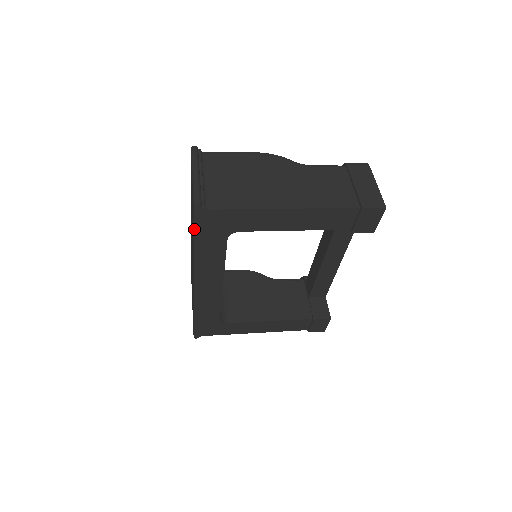
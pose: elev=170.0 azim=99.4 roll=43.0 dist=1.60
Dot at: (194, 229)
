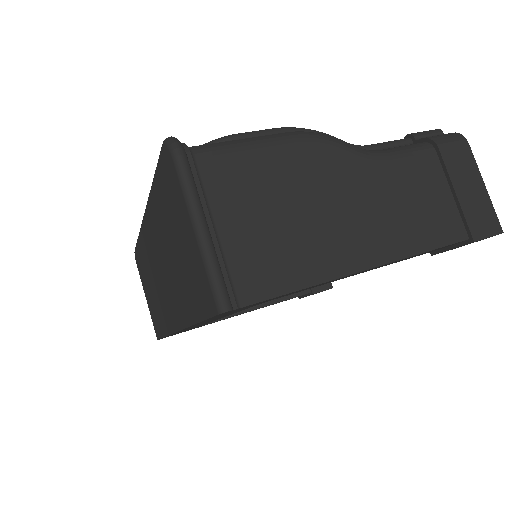
Dot at: (205, 319)
